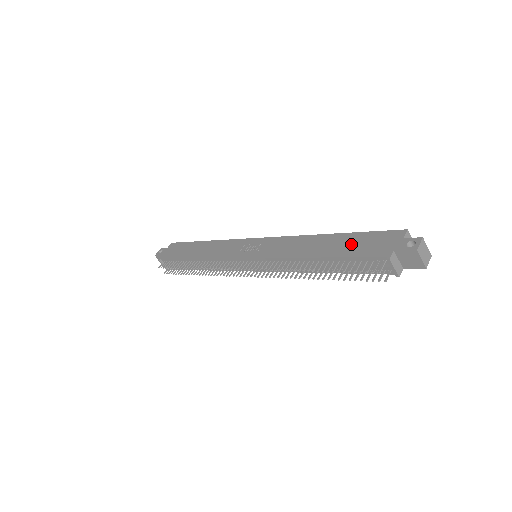
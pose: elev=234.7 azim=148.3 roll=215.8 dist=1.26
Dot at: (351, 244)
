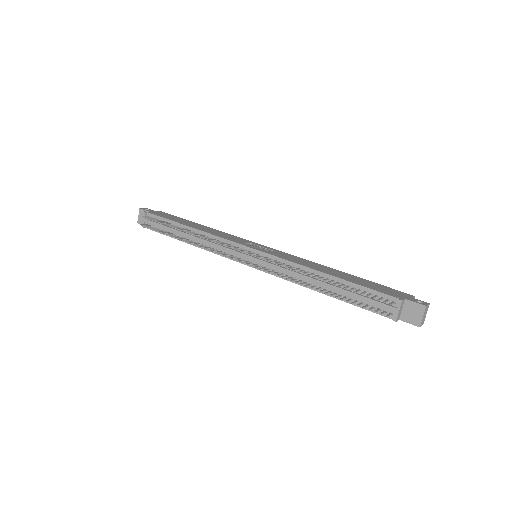
Dot at: (364, 282)
